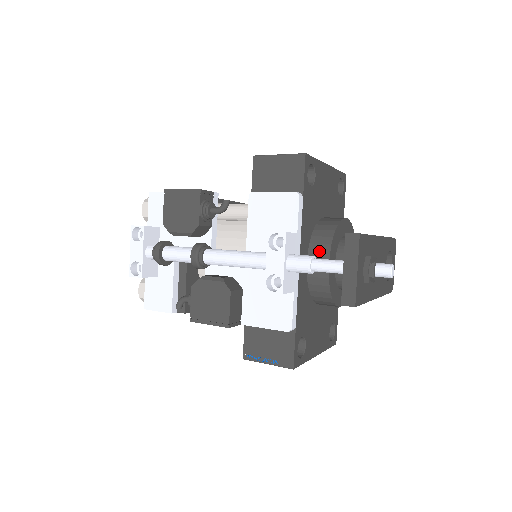
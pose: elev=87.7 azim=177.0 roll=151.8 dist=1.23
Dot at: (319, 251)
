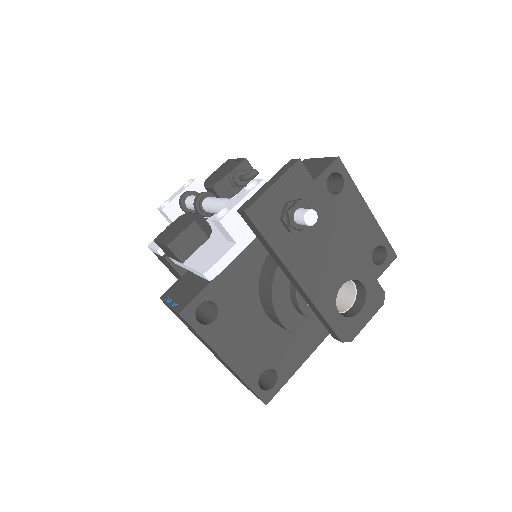
Dot at: occluded
